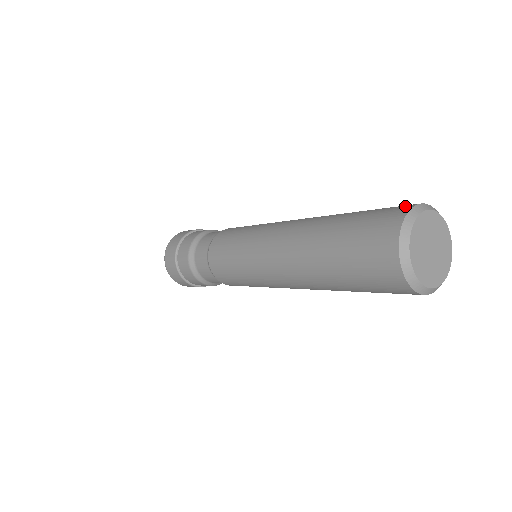
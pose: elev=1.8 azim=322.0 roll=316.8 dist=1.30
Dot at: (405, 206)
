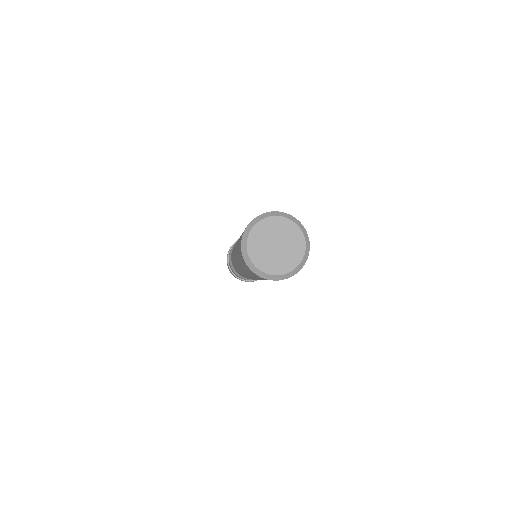
Dot at: occluded
